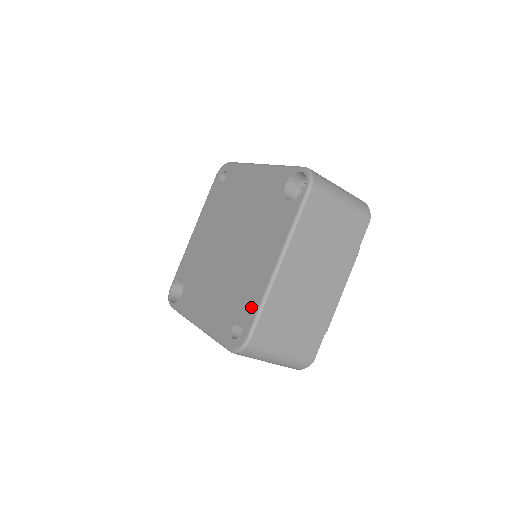
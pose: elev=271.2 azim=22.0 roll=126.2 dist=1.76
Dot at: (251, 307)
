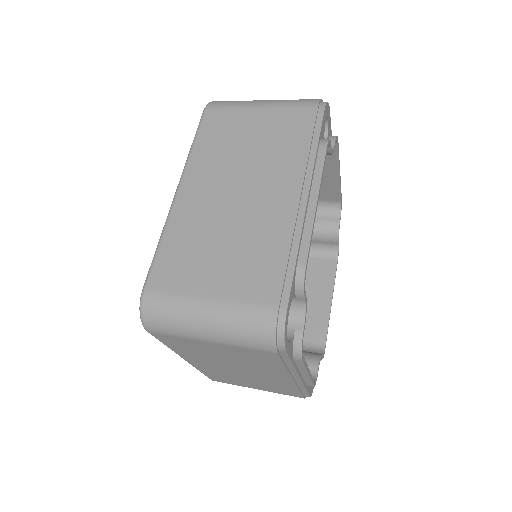
Dot at: occluded
